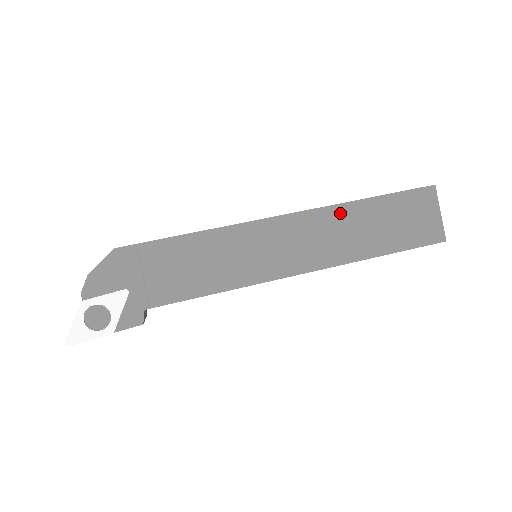
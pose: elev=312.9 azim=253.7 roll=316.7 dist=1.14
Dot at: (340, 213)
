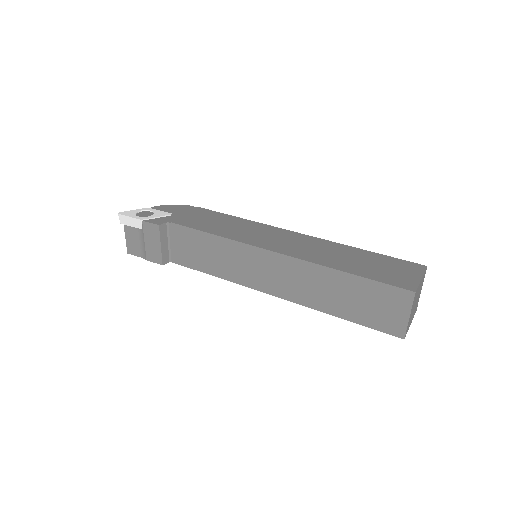
Dot at: (331, 245)
